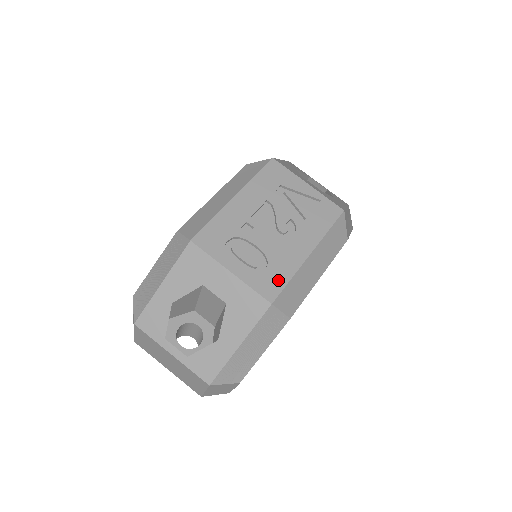
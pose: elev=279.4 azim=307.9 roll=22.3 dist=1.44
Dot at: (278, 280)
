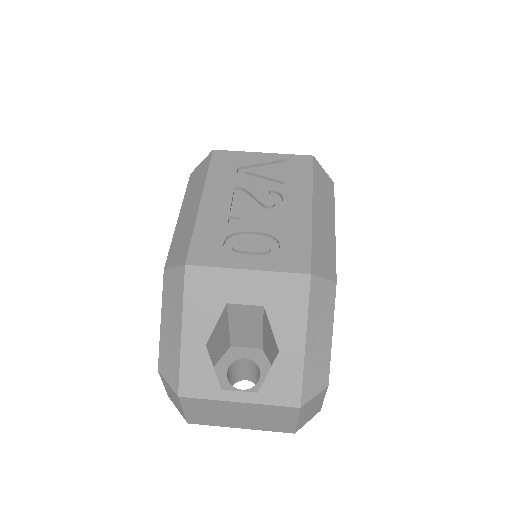
Dot at: (300, 249)
